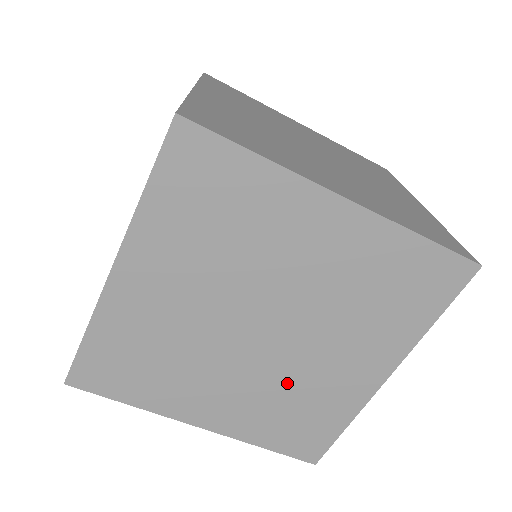
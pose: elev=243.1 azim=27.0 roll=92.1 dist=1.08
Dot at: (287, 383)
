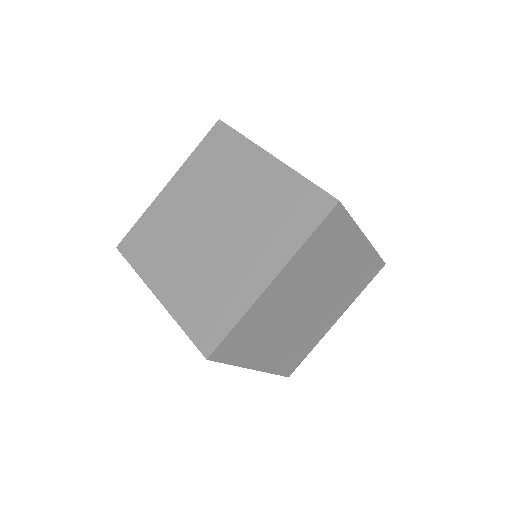
Dot at: (303, 333)
